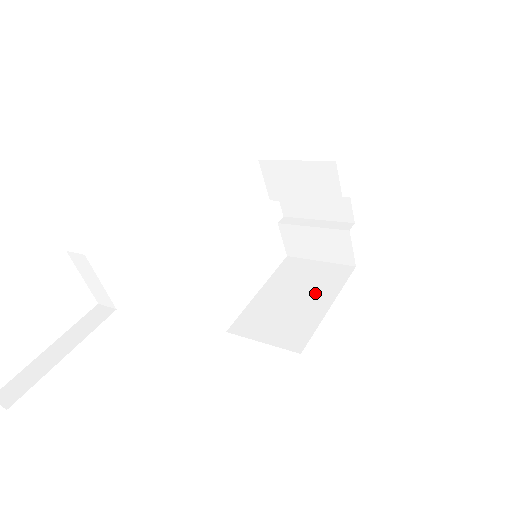
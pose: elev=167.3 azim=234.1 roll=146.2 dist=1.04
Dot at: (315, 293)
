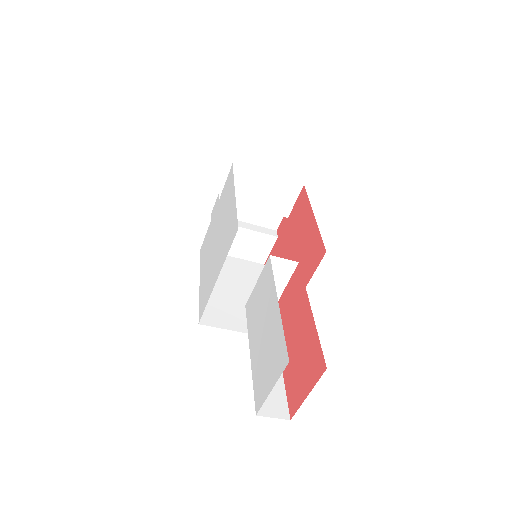
Dot at: (250, 286)
